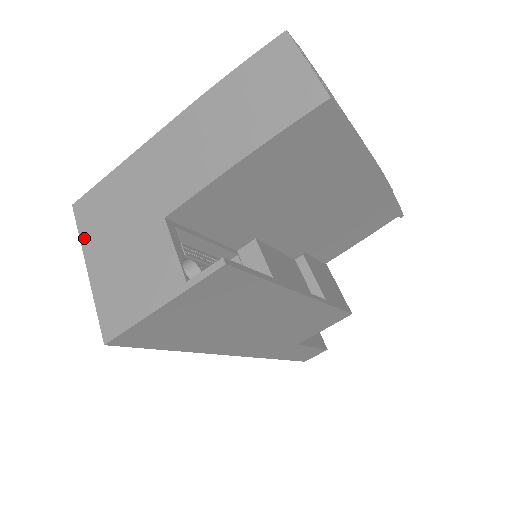
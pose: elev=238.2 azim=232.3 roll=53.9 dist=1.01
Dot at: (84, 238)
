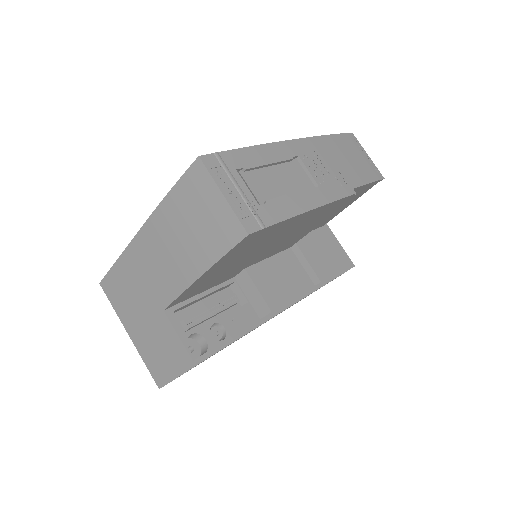
Dot at: (118, 312)
